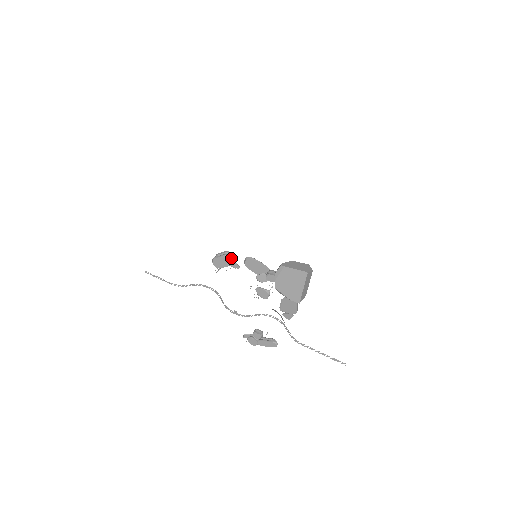
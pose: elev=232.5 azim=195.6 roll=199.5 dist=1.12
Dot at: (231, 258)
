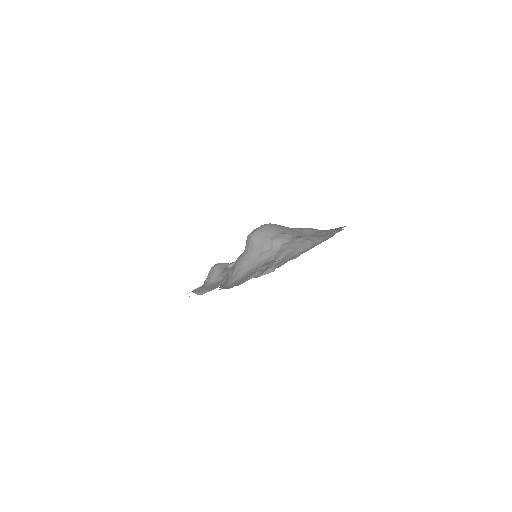
Dot at: occluded
